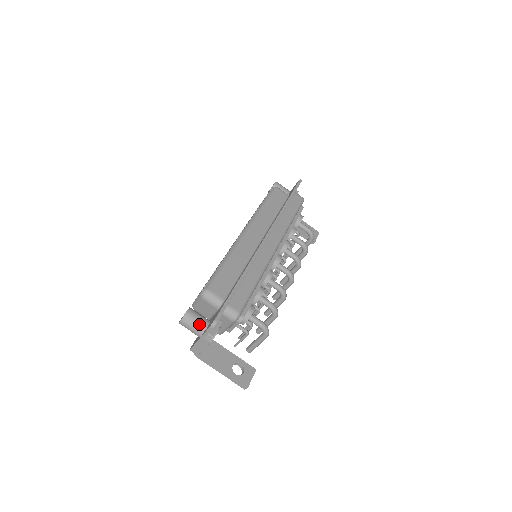
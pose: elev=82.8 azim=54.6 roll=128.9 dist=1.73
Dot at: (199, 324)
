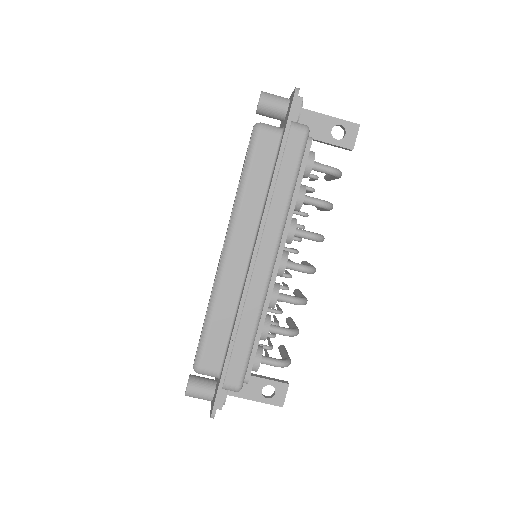
Dot at: (204, 397)
